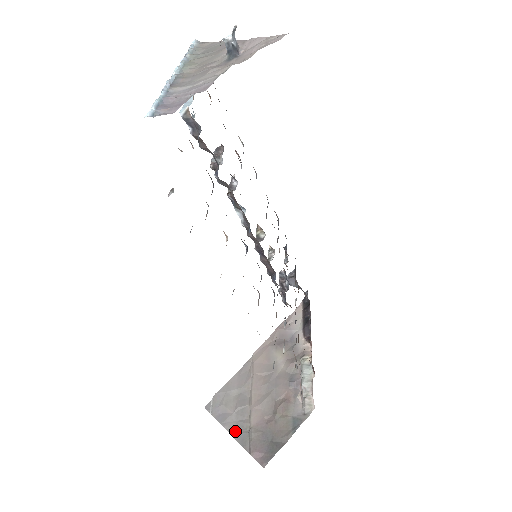
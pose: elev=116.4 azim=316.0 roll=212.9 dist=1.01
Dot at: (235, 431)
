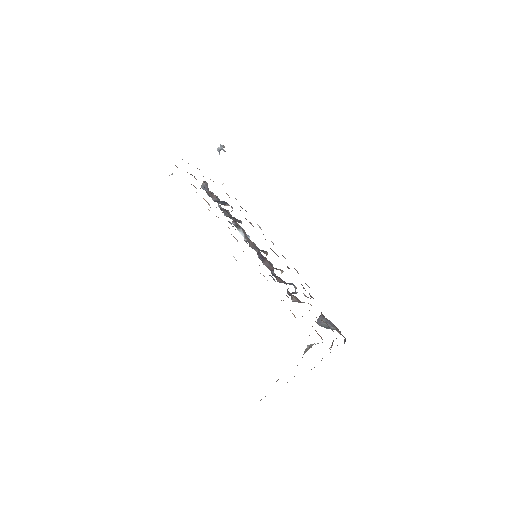
Dot at: occluded
